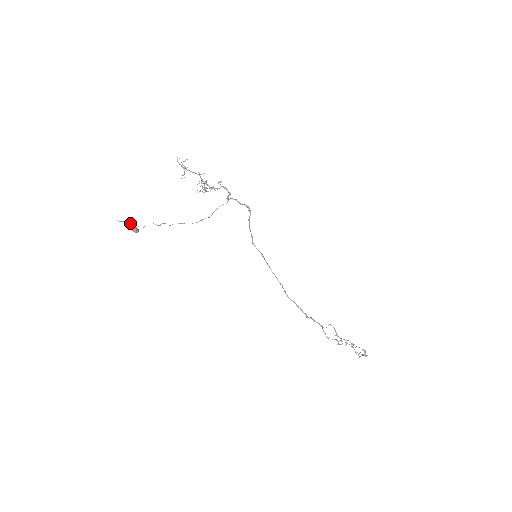
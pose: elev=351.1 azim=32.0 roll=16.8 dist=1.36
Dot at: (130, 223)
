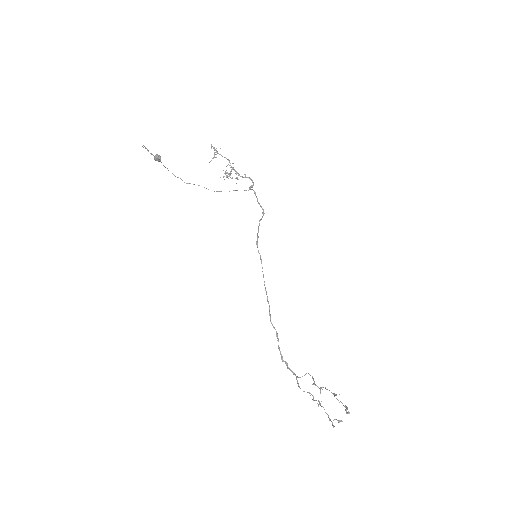
Dot at: occluded
